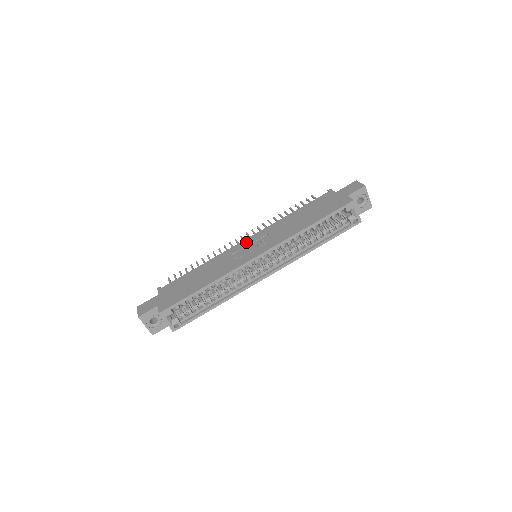
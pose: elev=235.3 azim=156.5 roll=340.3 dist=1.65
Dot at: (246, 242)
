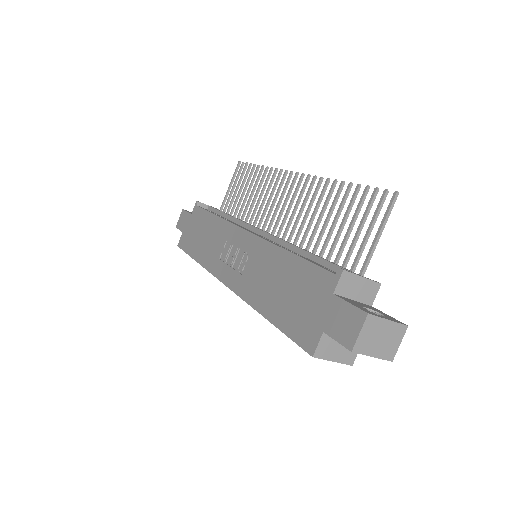
Dot at: (241, 238)
